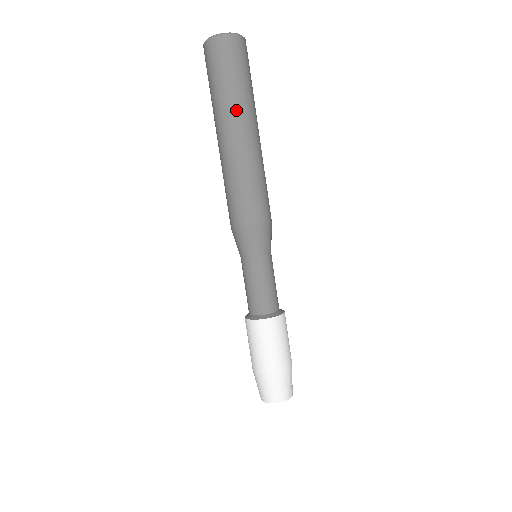
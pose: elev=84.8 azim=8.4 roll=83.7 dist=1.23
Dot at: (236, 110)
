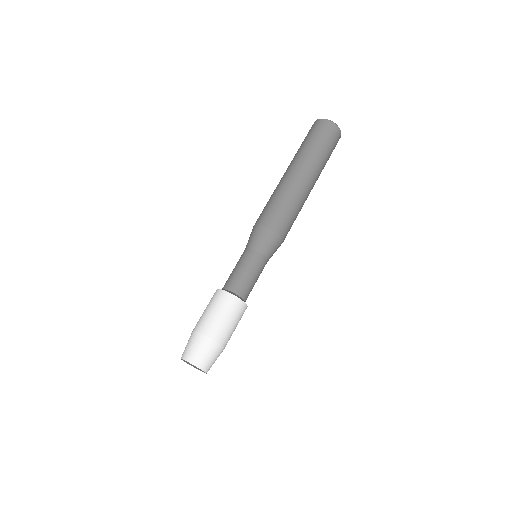
Dot at: (298, 157)
